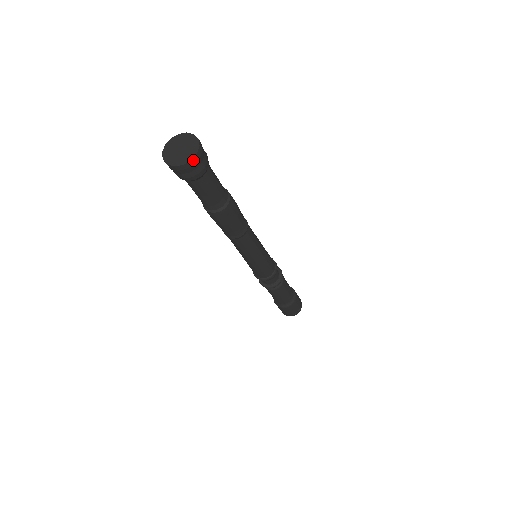
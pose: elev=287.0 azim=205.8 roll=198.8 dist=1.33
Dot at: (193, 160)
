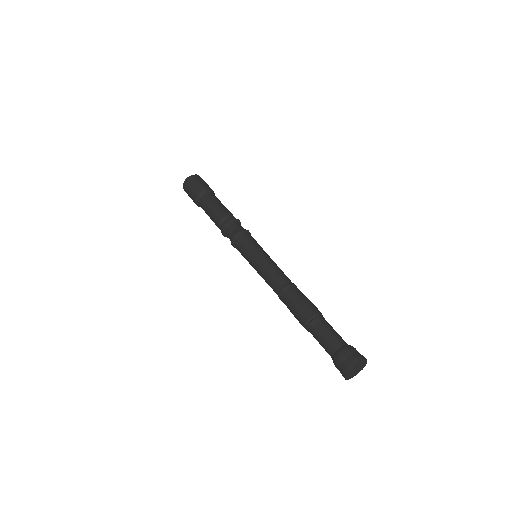
Dot at: (362, 367)
